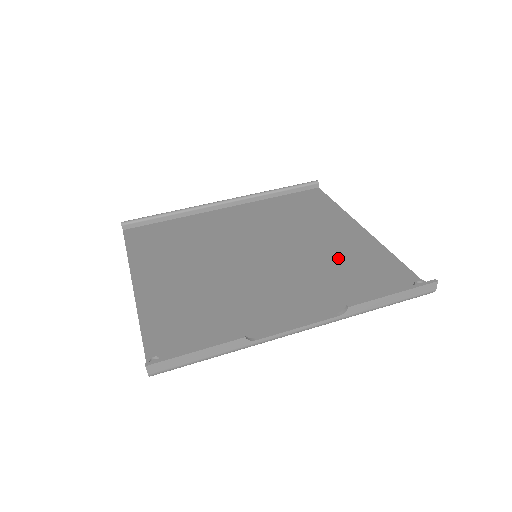
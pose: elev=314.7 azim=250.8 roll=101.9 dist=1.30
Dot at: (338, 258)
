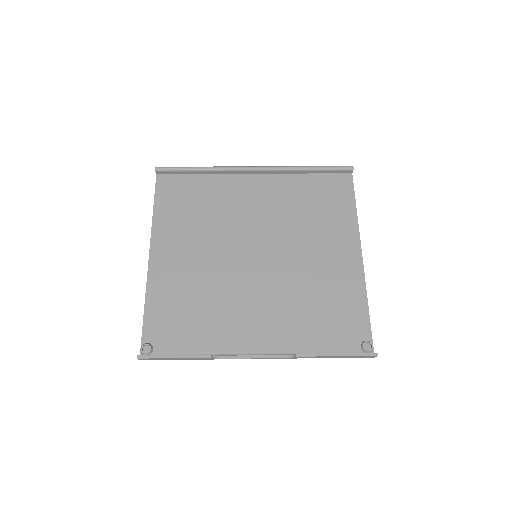
Dot at: (320, 287)
